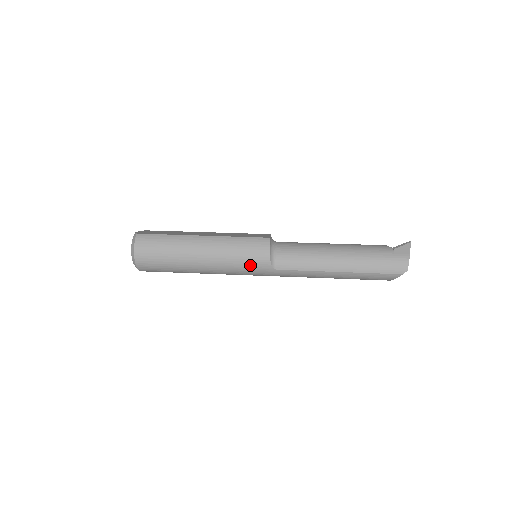
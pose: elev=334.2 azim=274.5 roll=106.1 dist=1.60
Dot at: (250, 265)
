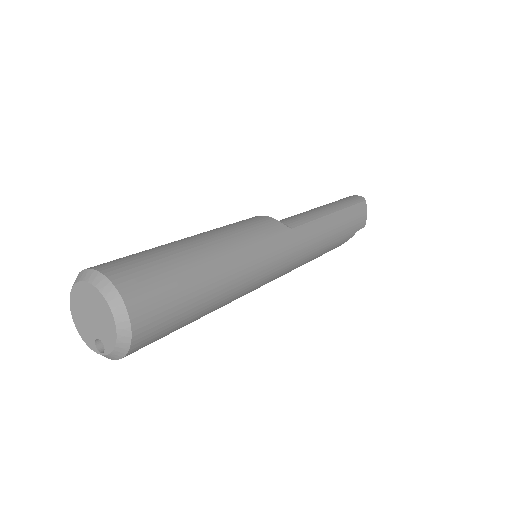
Dot at: (266, 232)
